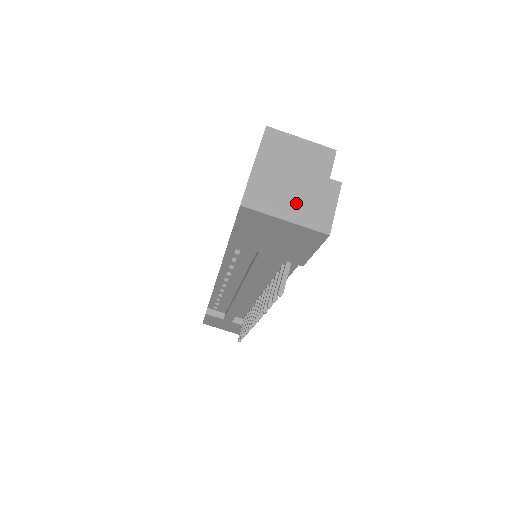
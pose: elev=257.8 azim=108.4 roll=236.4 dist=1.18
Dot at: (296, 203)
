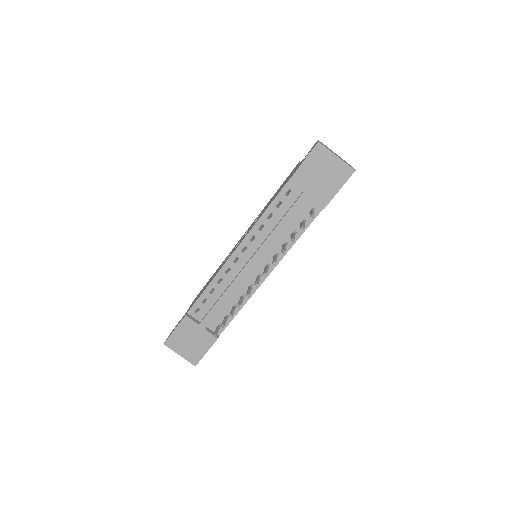
Dot at: (339, 157)
